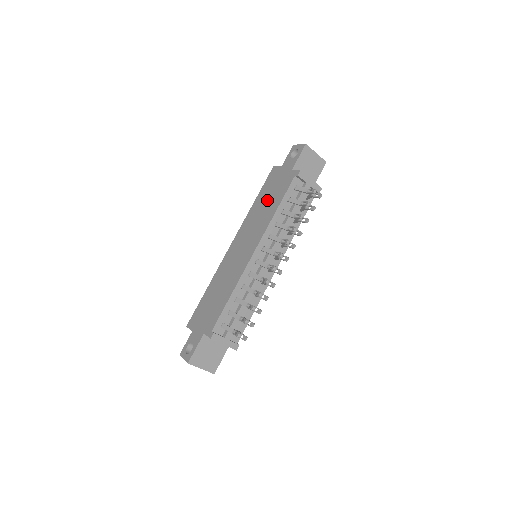
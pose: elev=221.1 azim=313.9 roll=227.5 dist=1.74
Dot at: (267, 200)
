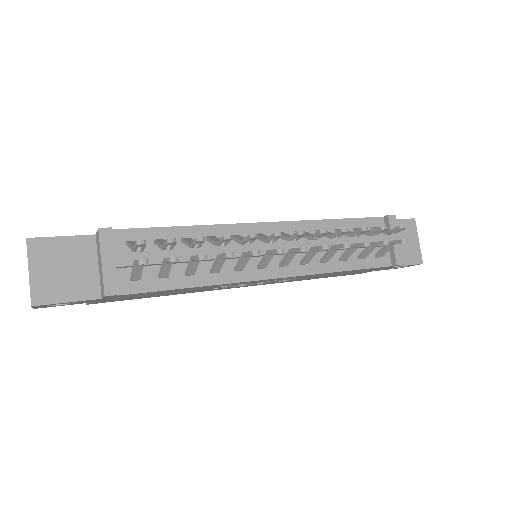
Dot at: occluded
